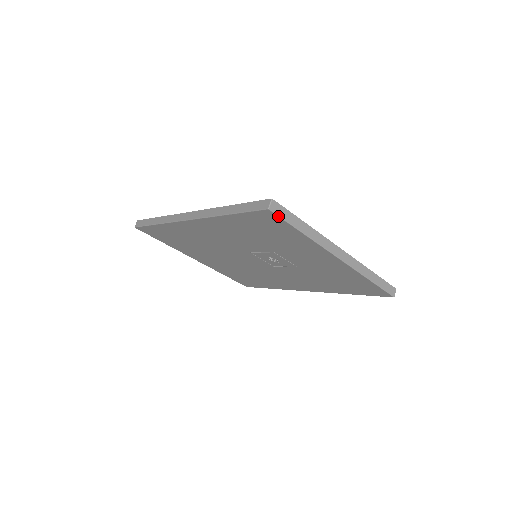
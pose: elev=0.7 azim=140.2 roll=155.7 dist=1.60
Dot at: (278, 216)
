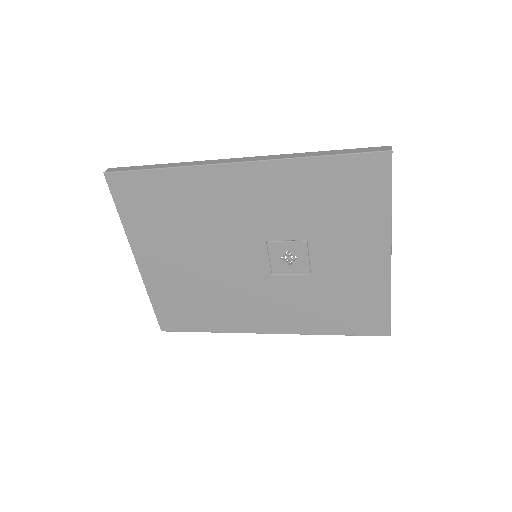
Dot at: (391, 165)
